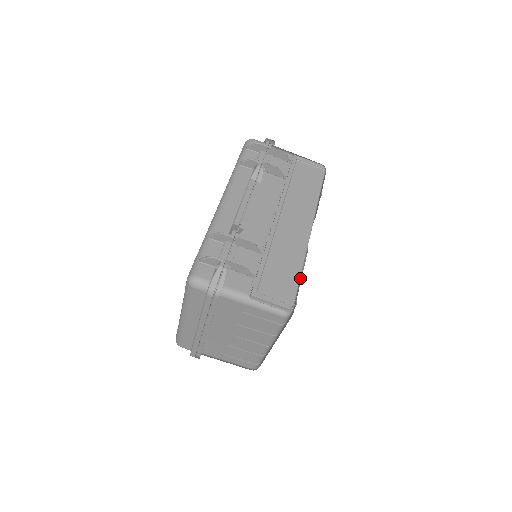
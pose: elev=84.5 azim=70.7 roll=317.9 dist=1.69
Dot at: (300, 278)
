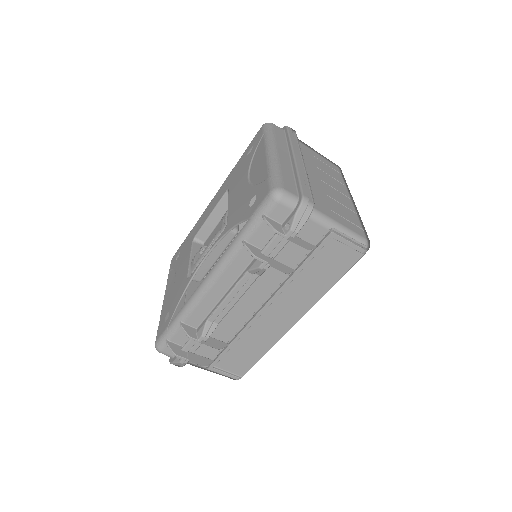
Dot at: occluded
